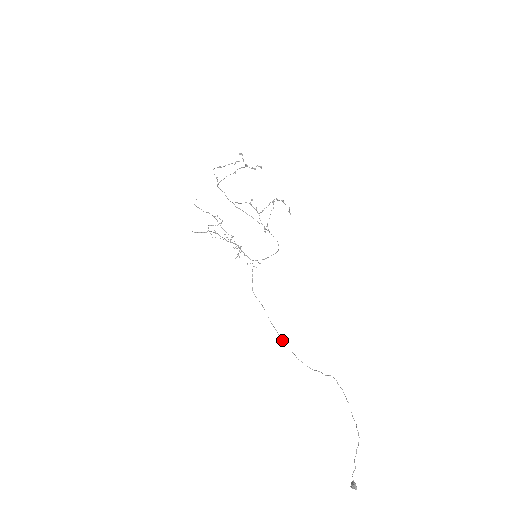
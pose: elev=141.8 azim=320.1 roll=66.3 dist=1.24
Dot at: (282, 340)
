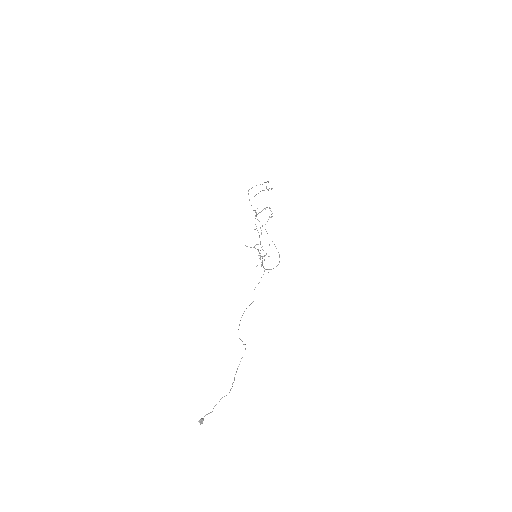
Dot at: occluded
